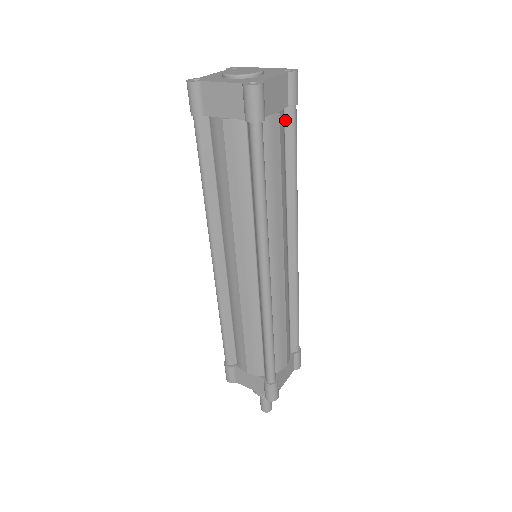
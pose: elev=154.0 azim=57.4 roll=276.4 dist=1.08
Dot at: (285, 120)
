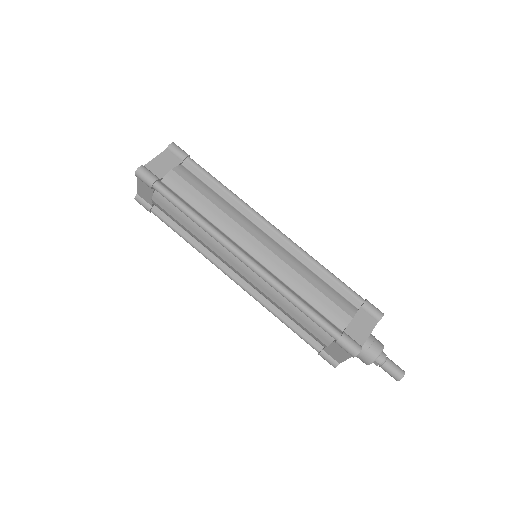
Dot at: (189, 169)
